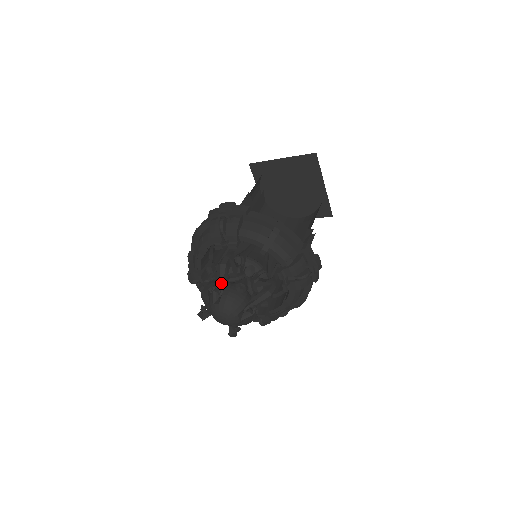
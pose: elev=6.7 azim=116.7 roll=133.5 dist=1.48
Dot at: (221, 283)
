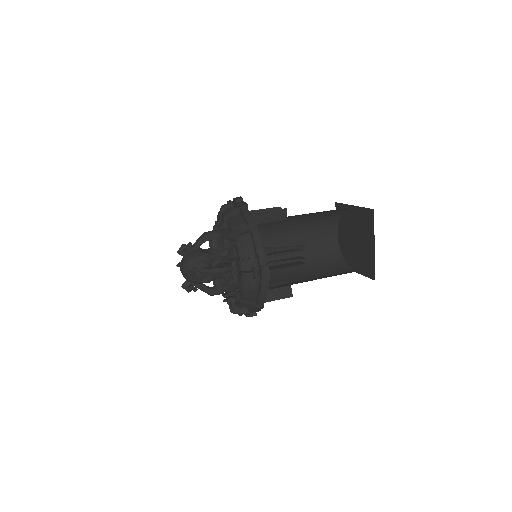
Dot at: (194, 245)
